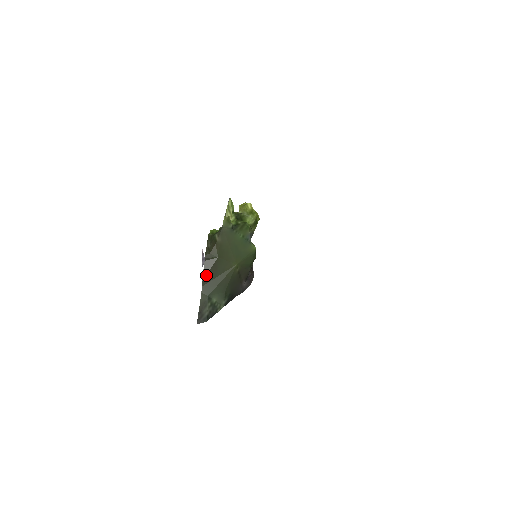
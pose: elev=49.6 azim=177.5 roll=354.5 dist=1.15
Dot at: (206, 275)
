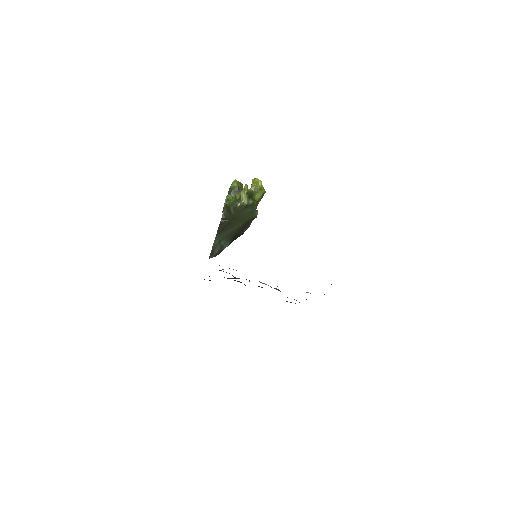
Dot at: (220, 230)
